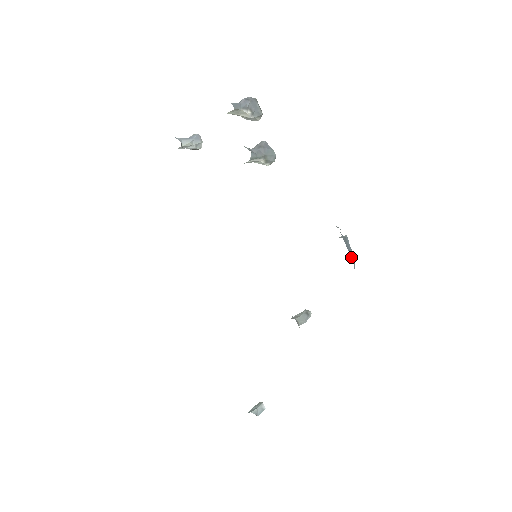
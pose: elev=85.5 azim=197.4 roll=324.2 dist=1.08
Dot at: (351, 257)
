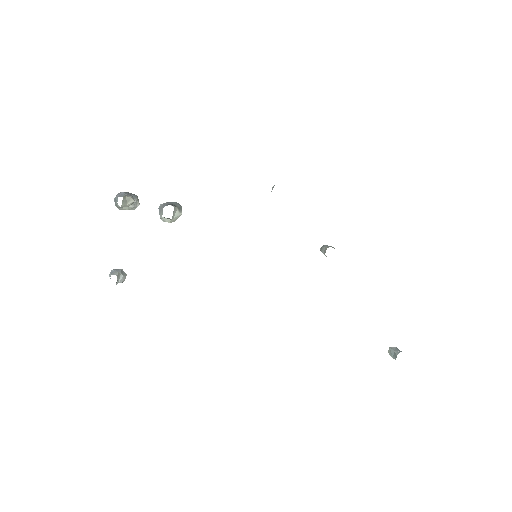
Dot at: occluded
